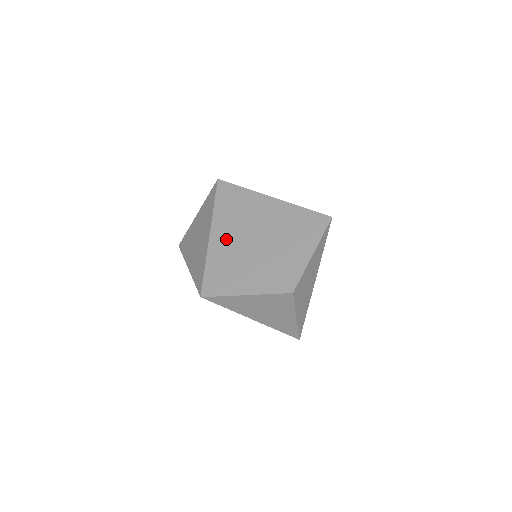
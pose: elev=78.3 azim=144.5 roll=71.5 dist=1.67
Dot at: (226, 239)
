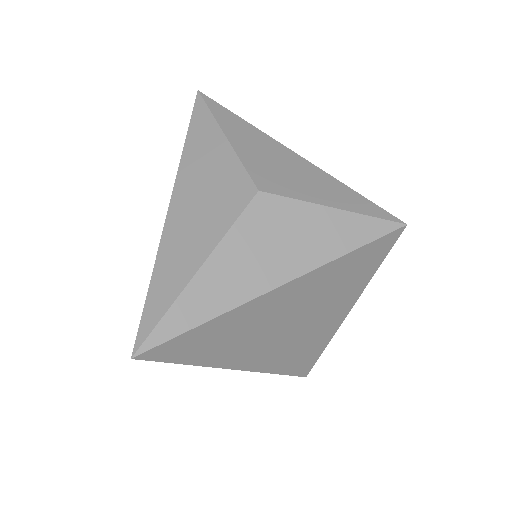
Dot at: occluded
